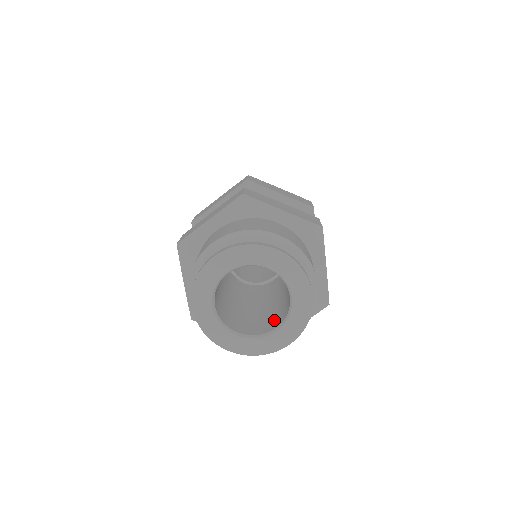
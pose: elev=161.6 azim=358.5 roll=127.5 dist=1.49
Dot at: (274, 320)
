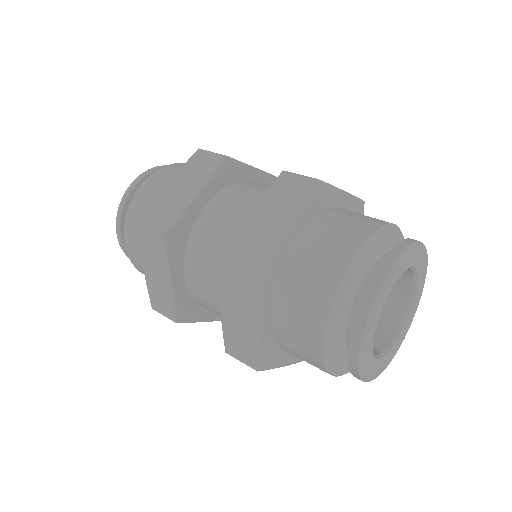
Dot at: (377, 322)
